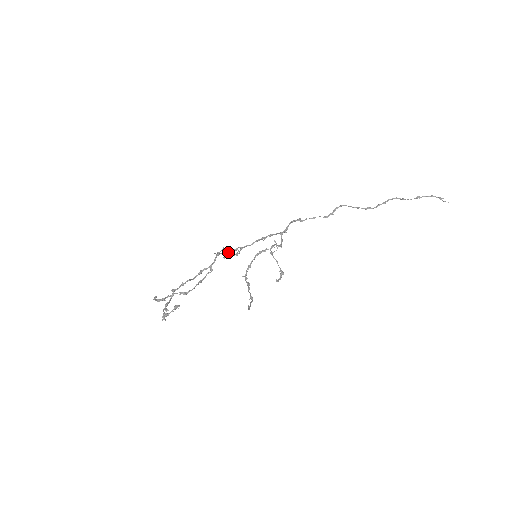
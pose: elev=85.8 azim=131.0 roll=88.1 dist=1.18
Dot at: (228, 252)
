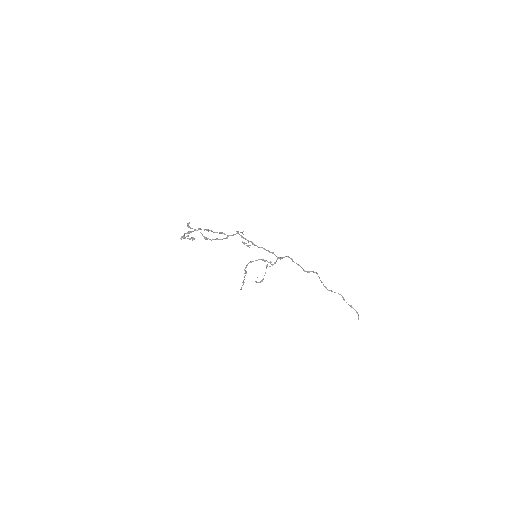
Dot at: (245, 238)
